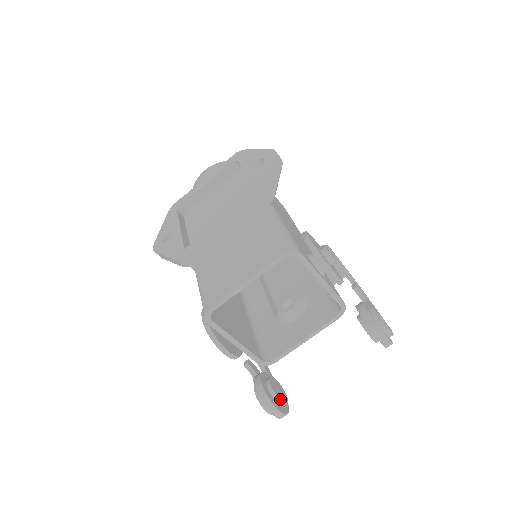
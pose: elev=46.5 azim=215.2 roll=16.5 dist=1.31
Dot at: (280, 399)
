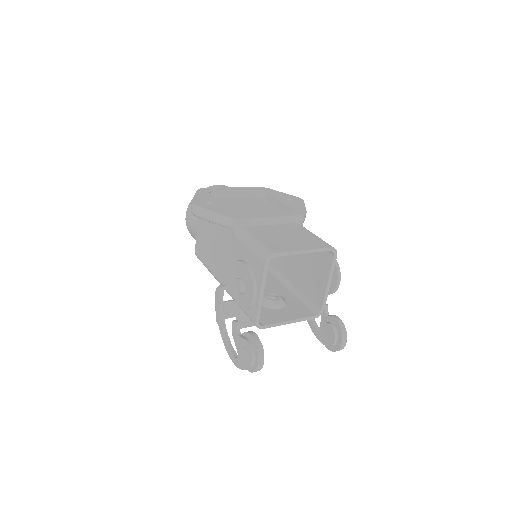
Dot at: occluded
